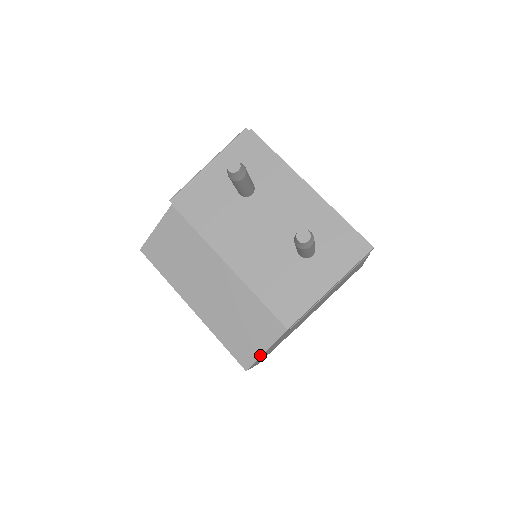
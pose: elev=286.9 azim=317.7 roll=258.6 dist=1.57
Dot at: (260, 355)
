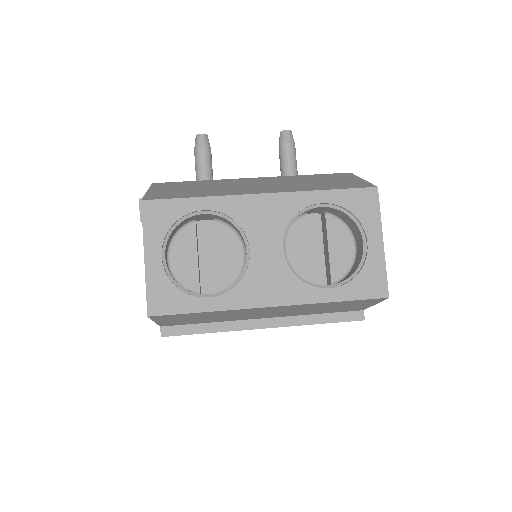
Dot at: (365, 181)
